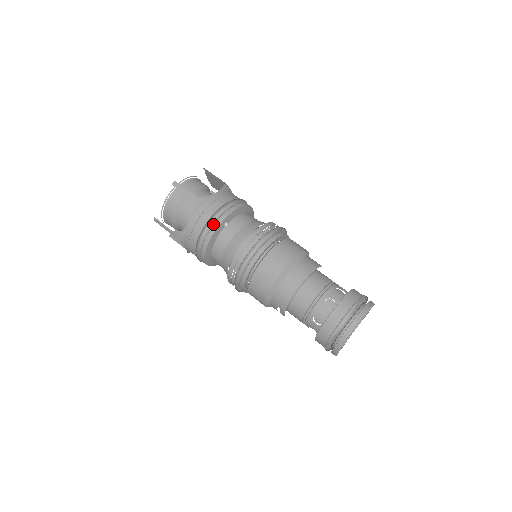
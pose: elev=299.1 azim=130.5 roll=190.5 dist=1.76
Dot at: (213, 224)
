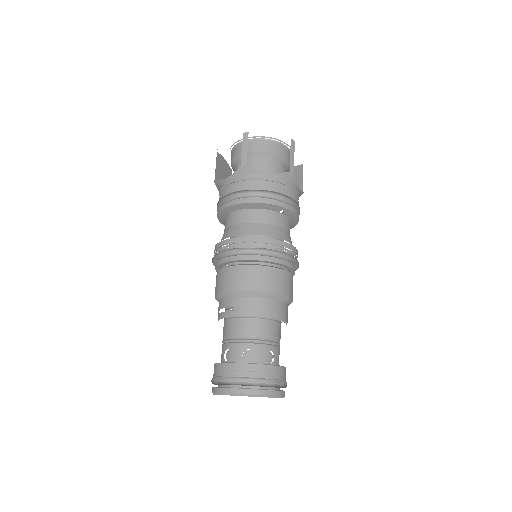
Dot at: (277, 199)
